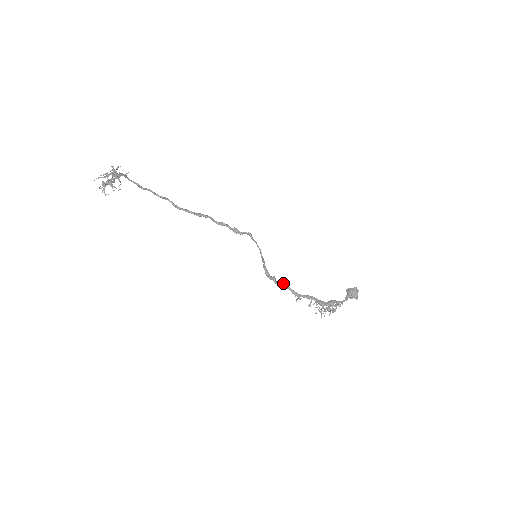
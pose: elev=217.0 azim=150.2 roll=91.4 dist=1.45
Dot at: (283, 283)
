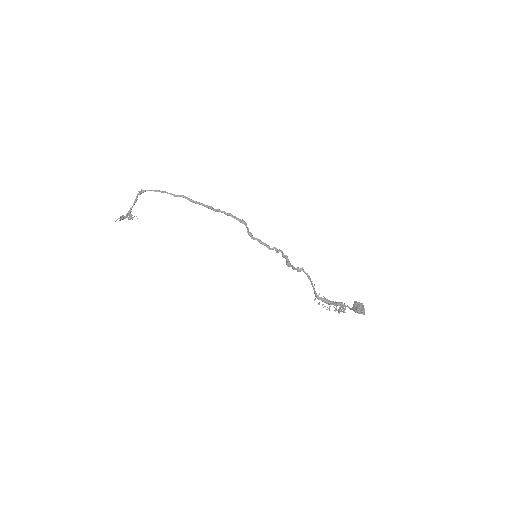
Dot at: (297, 269)
